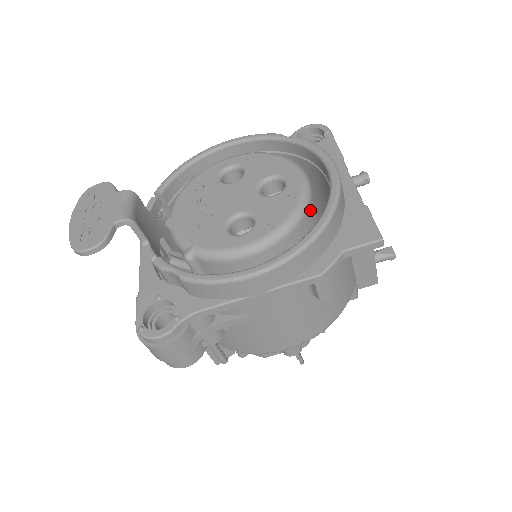
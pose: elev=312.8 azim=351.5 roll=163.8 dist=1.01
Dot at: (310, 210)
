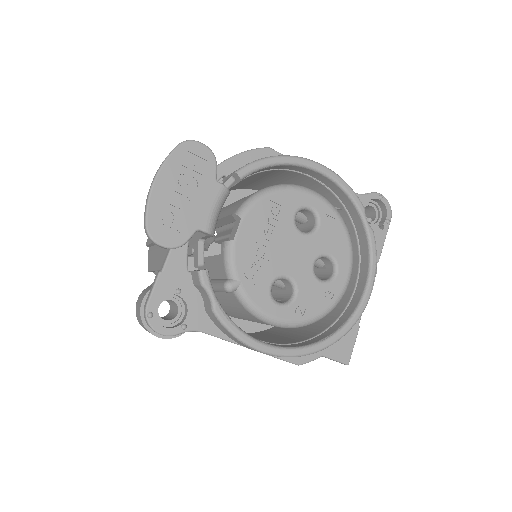
Dot at: occluded
